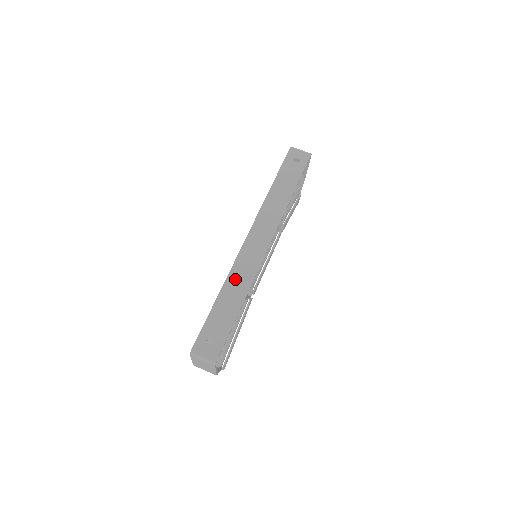
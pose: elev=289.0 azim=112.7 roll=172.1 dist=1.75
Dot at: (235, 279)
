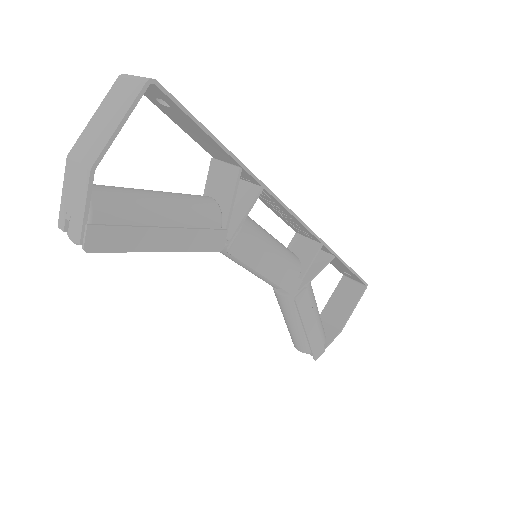
Dot at: occluded
